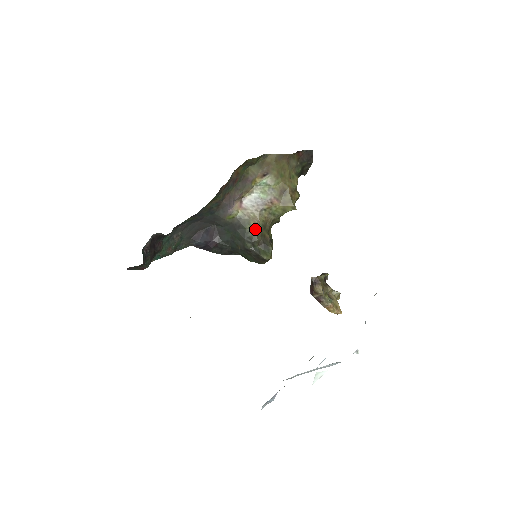
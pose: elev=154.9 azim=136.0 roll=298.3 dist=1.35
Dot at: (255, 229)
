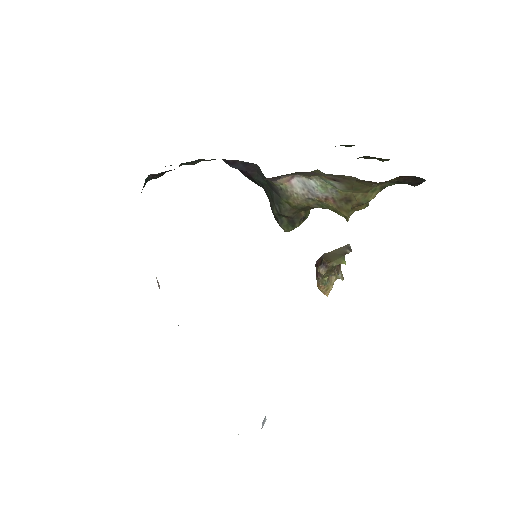
Dot at: (291, 206)
